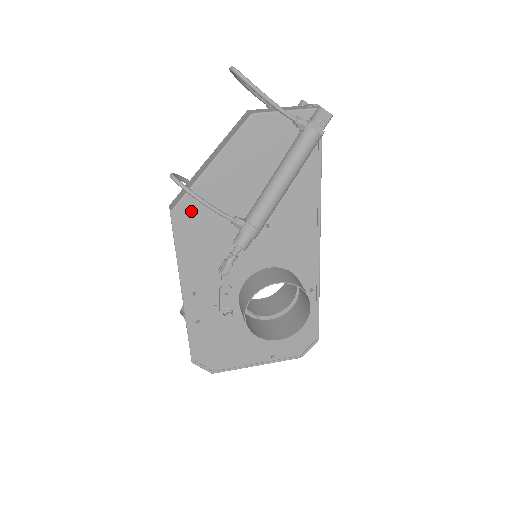
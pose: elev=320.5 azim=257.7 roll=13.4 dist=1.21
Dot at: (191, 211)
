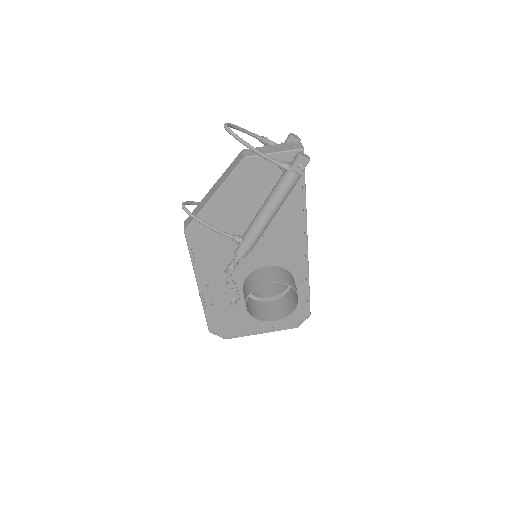
Dot at: (200, 229)
